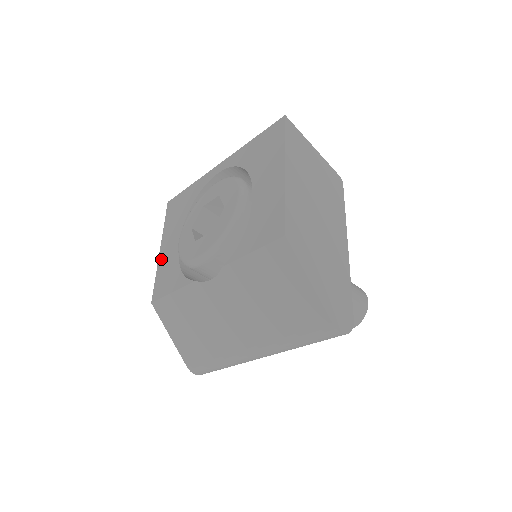
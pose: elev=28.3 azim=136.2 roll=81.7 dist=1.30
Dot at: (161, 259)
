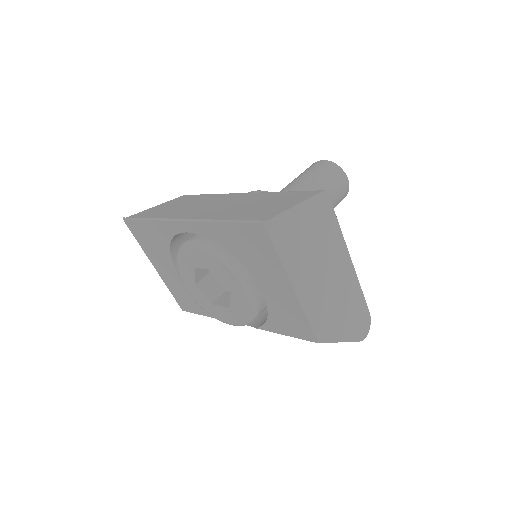
Dot at: (165, 280)
